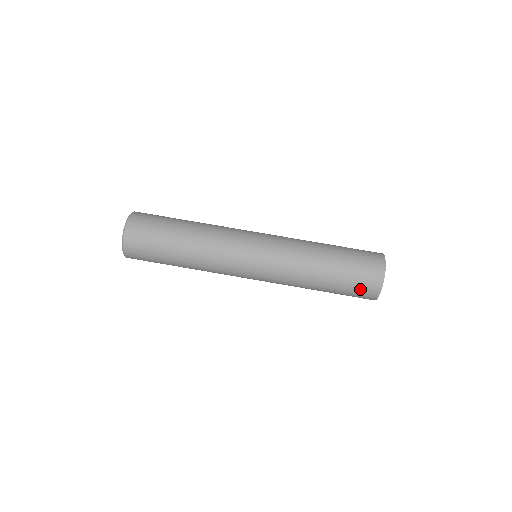
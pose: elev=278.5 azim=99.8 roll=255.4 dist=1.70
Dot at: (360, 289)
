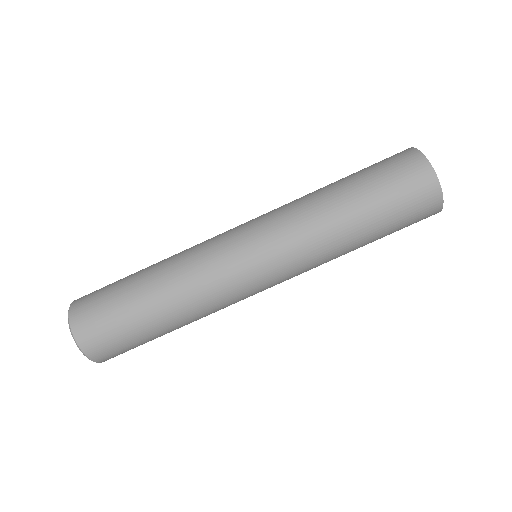
Dot at: (414, 218)
